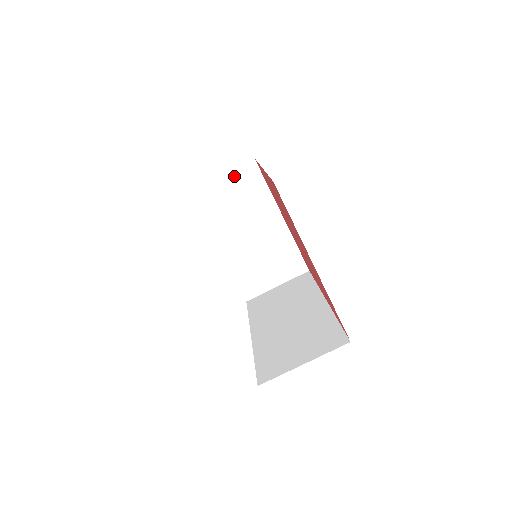
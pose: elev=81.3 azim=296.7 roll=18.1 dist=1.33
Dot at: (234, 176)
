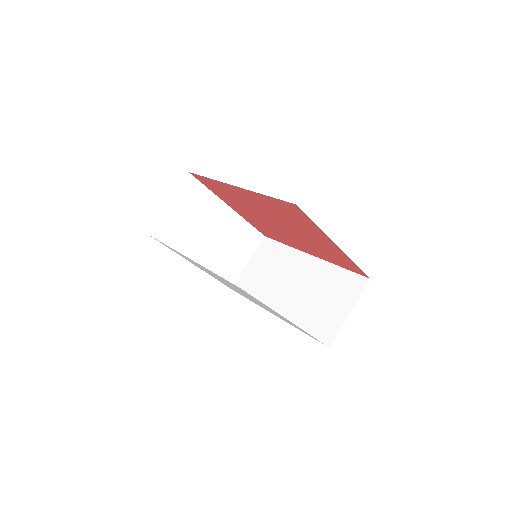
Dot at: (179, 197)
